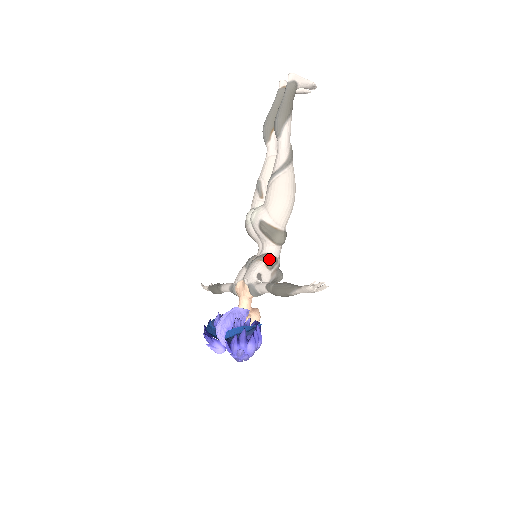
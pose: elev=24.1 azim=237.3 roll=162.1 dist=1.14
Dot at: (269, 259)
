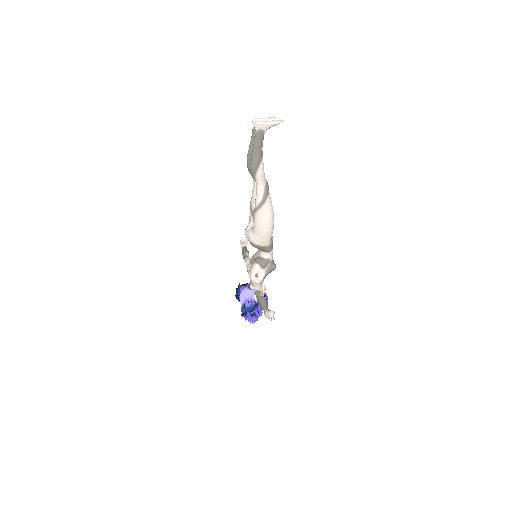
Dot at: (262, 262)
